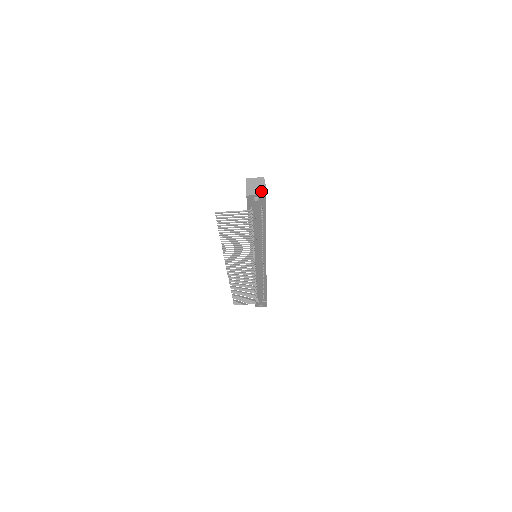
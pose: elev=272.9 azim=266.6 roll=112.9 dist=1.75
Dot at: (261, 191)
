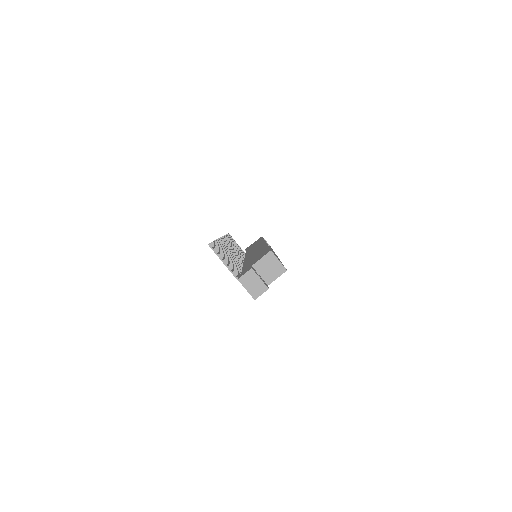
Dot at: (255, 291)
